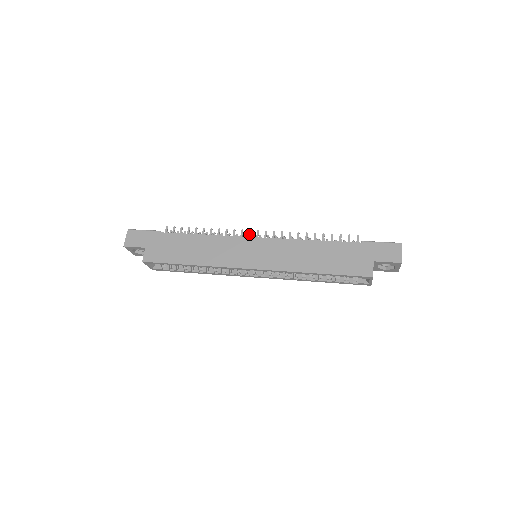
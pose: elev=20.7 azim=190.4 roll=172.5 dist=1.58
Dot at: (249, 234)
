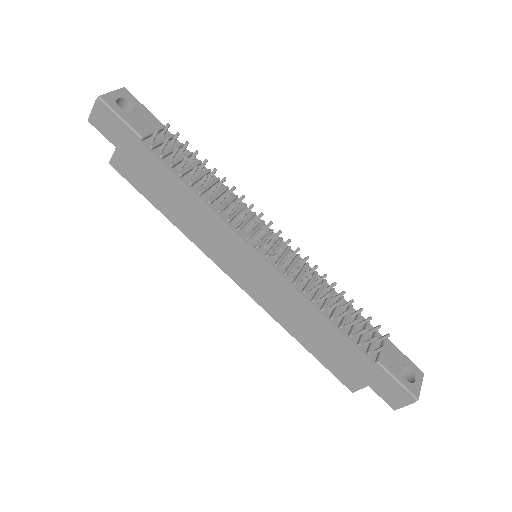
Dot at: (259, 235)
